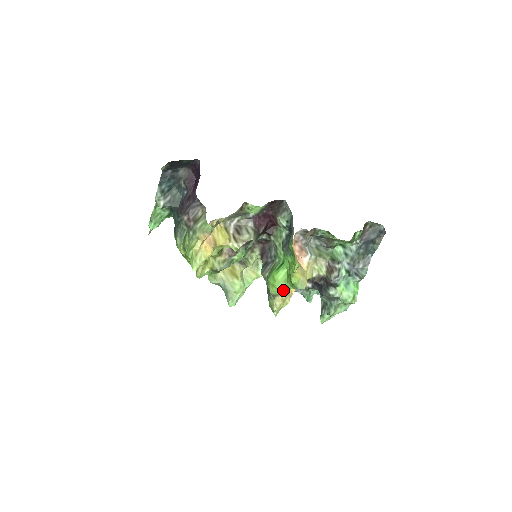
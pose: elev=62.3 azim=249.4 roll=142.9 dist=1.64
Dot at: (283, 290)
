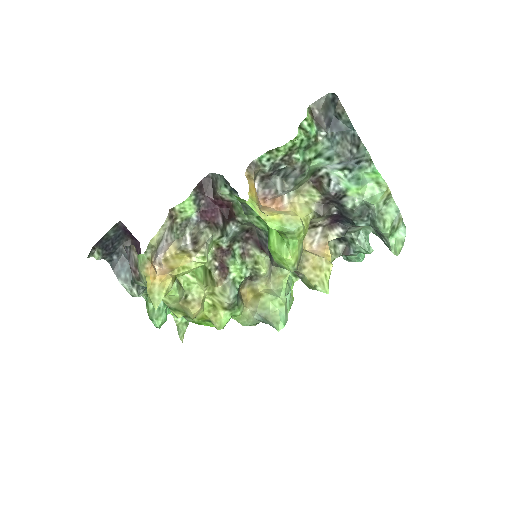
Dot at: (290, 253)
